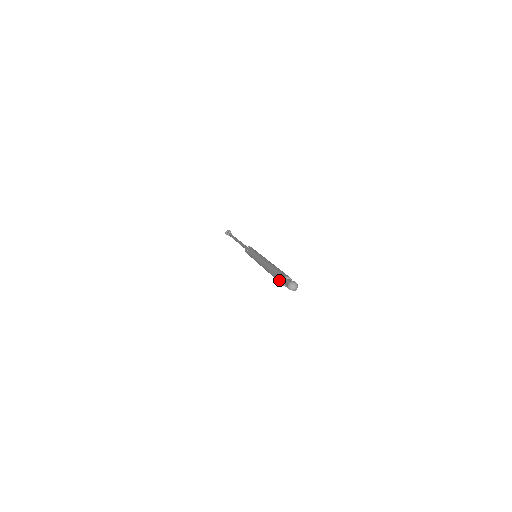
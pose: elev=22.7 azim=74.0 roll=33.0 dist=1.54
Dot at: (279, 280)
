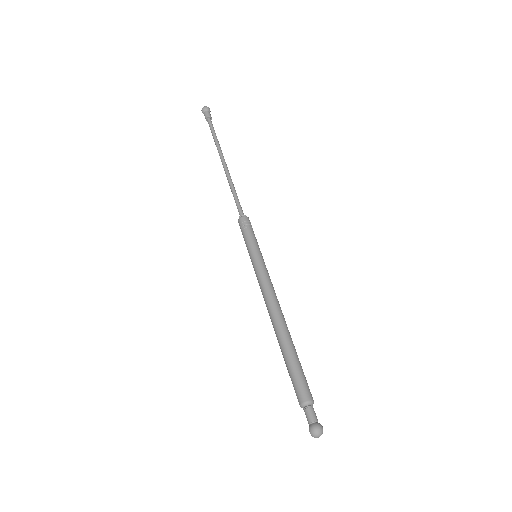
Dot at: (298, 393)
